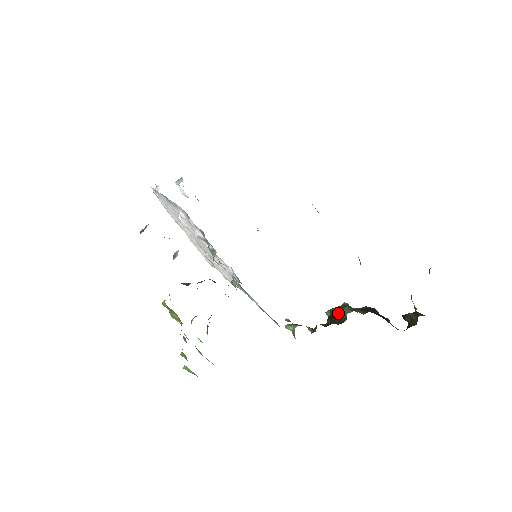
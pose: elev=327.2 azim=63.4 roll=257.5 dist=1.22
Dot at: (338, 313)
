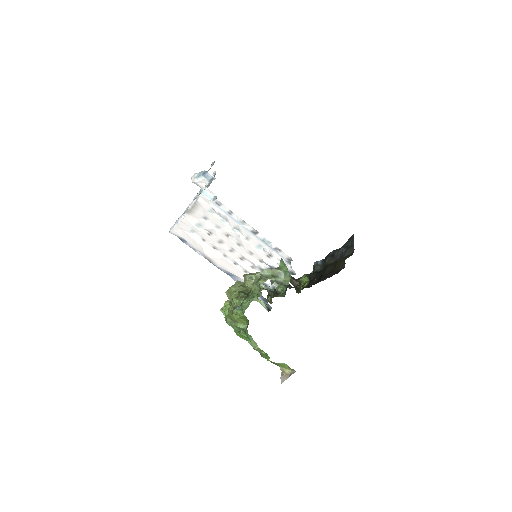
Dot at: occluded
